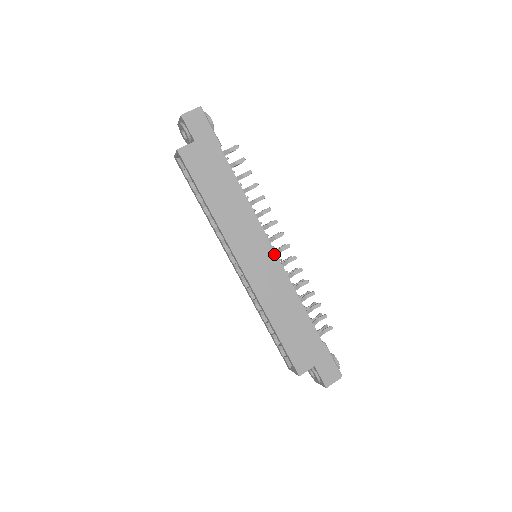
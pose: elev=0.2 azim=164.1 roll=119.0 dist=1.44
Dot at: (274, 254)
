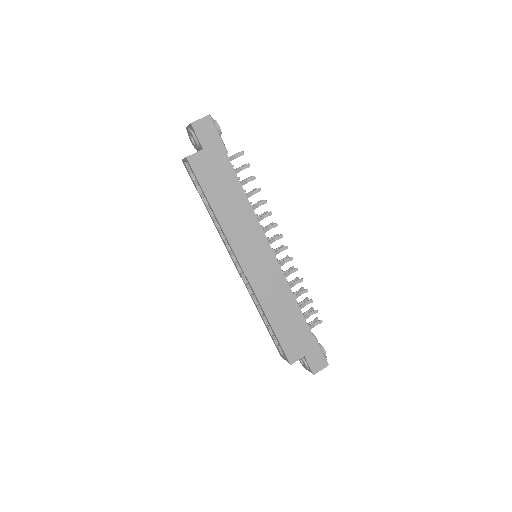
Dot at: (273, 256)
